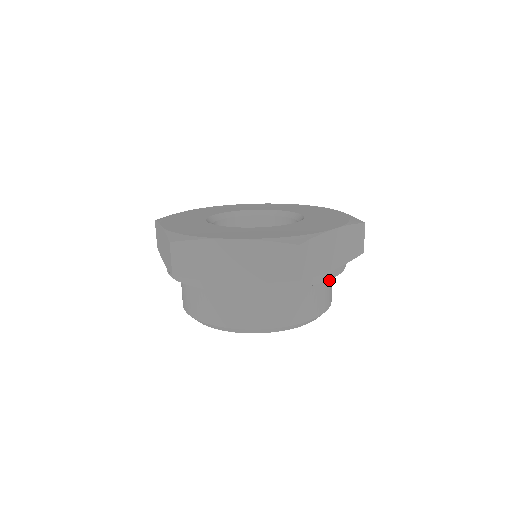
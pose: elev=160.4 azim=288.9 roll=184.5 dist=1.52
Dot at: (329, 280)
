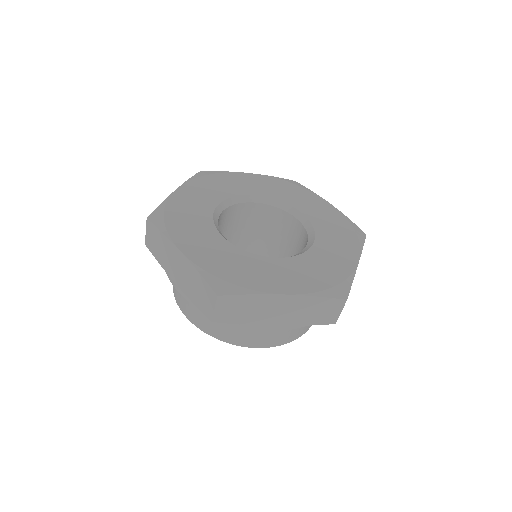
Dot at: occluded
